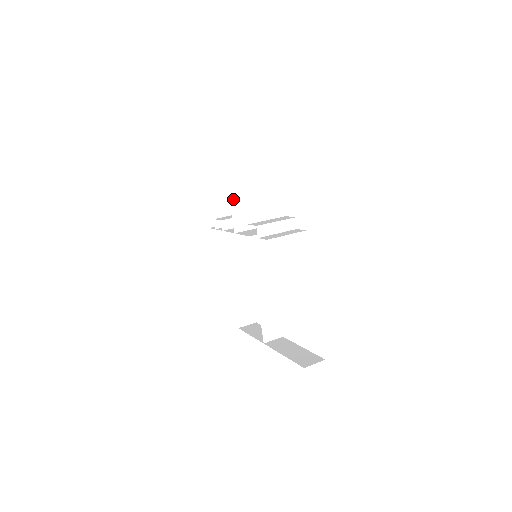
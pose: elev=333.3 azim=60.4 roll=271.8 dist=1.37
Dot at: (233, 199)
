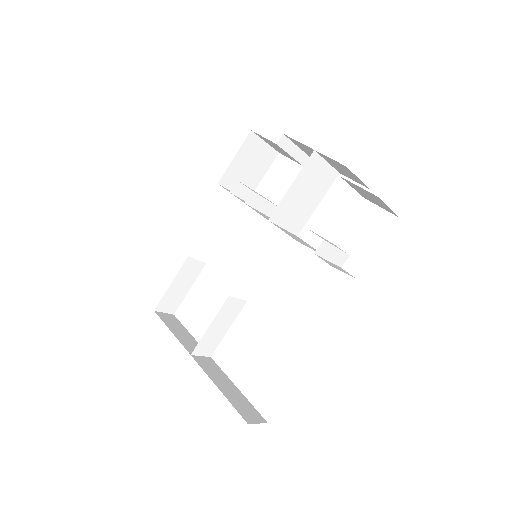
Dot at: (296, 183)
